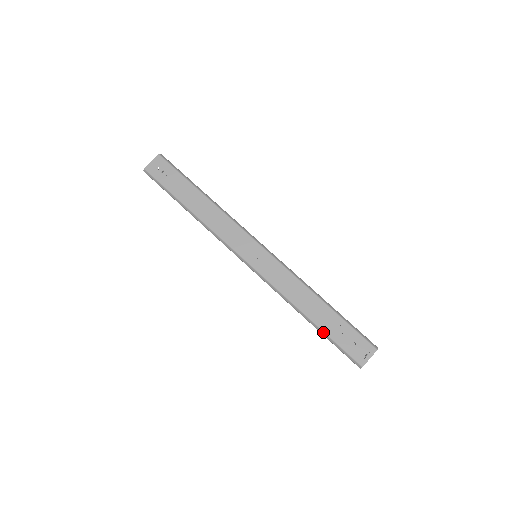
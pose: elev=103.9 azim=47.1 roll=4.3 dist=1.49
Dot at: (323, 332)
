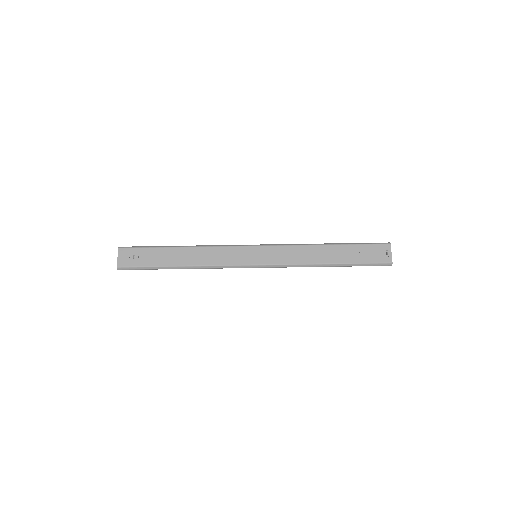
Dot at: (347, 264)
